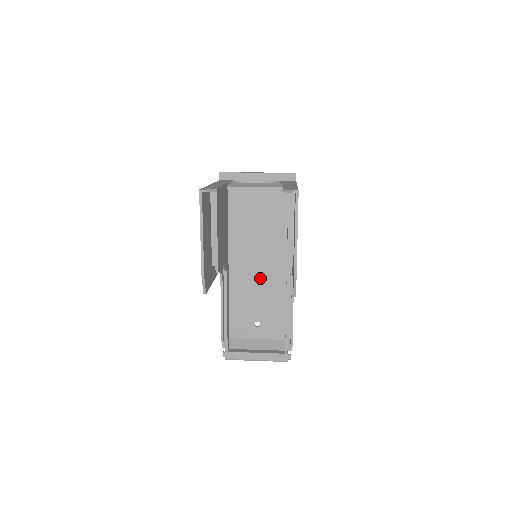
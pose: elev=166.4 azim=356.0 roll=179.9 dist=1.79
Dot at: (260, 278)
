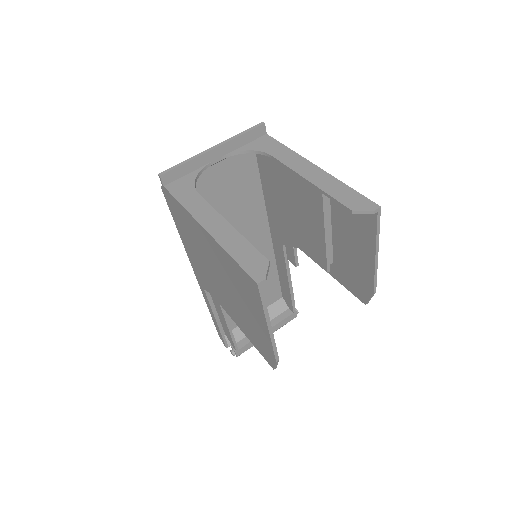
Dot at: occluded
